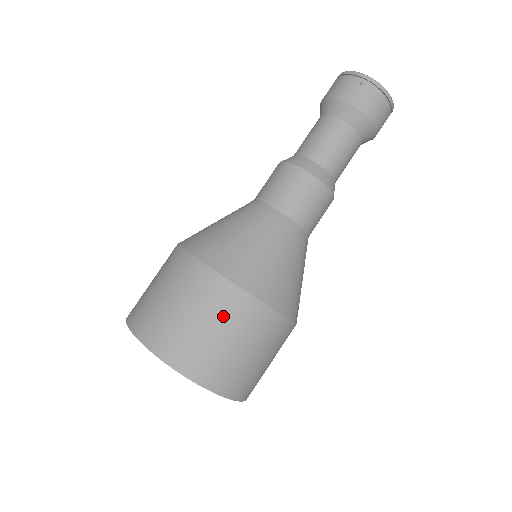
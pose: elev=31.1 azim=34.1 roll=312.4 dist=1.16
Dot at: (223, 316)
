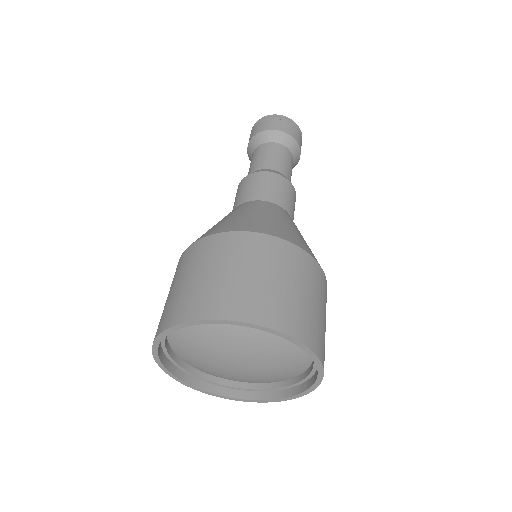
Dot at: (283, 266)
